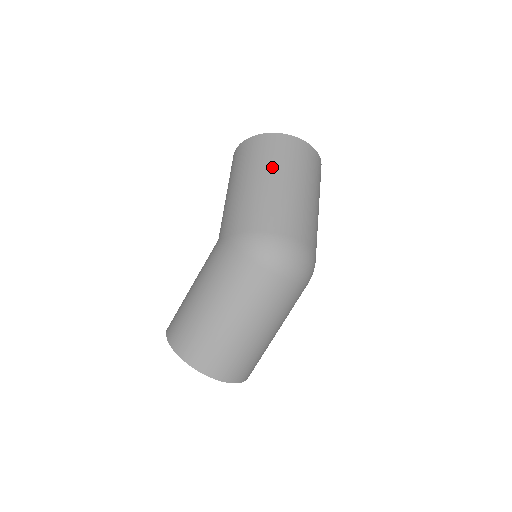
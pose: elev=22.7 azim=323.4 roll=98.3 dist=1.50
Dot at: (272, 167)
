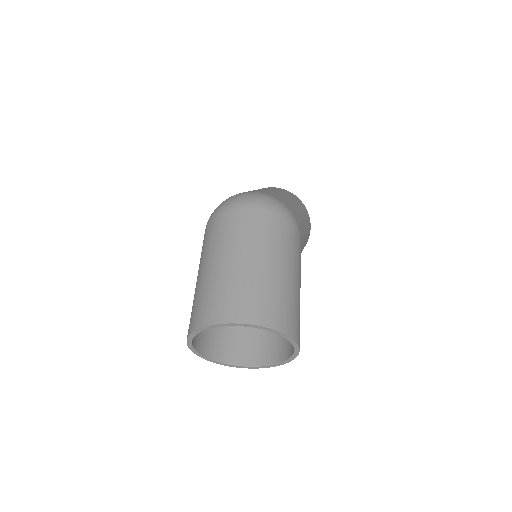
Dot at: occluded
